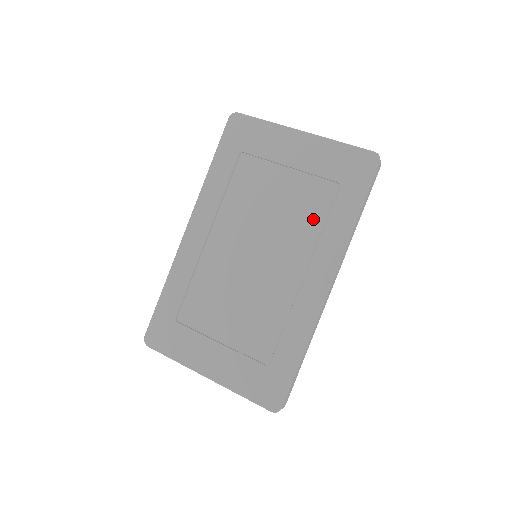
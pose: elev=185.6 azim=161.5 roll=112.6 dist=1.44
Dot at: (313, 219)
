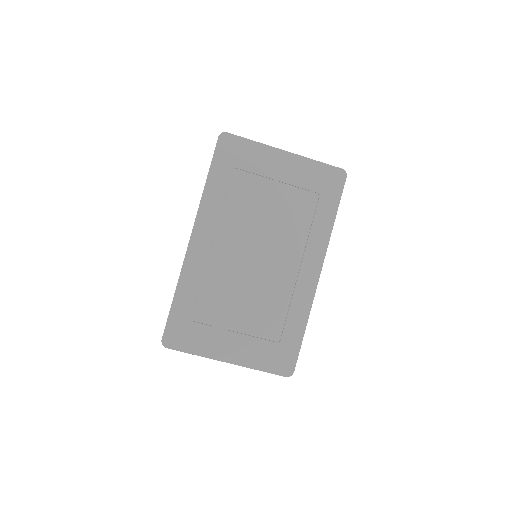
Dot at: (301, 223)
